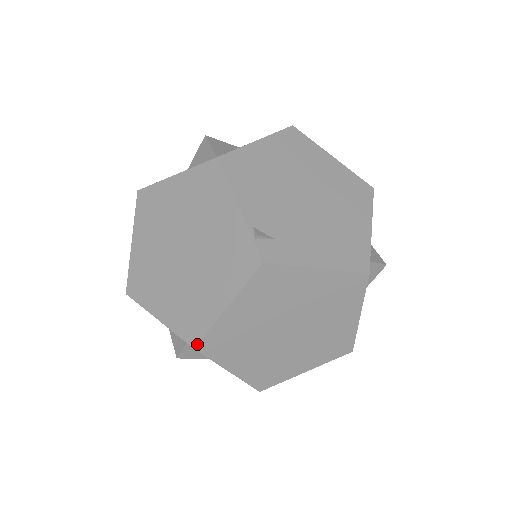
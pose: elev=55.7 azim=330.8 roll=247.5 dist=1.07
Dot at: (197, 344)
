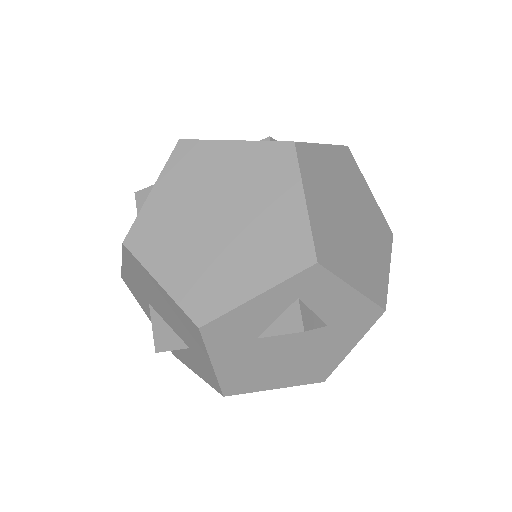
Dot at: (315, 255)
